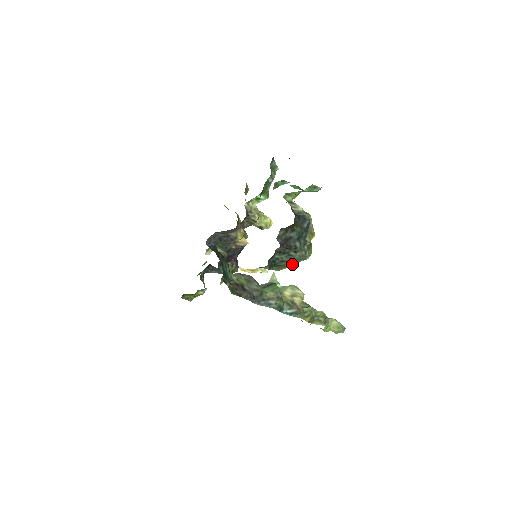
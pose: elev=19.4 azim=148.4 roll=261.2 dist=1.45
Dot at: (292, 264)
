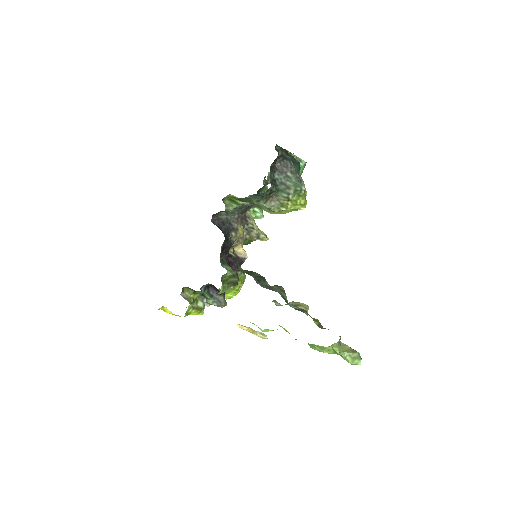
Dot at: (290, 191)
